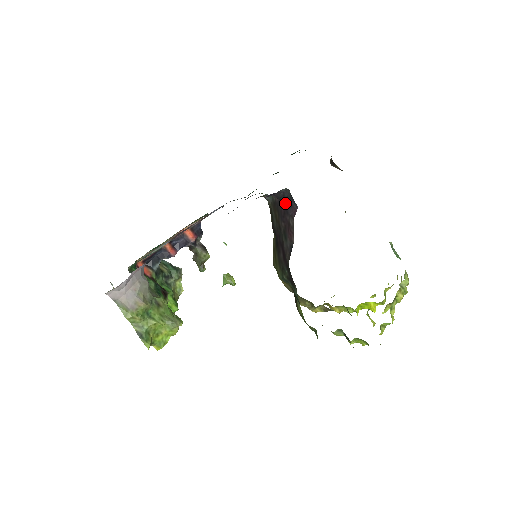
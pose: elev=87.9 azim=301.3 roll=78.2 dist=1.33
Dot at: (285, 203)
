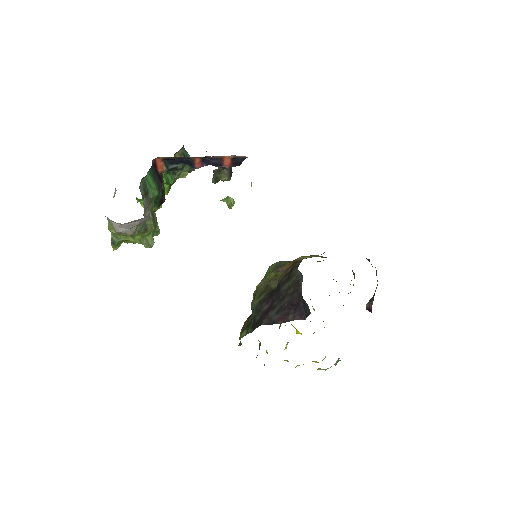
Dot at: (301, 305)
